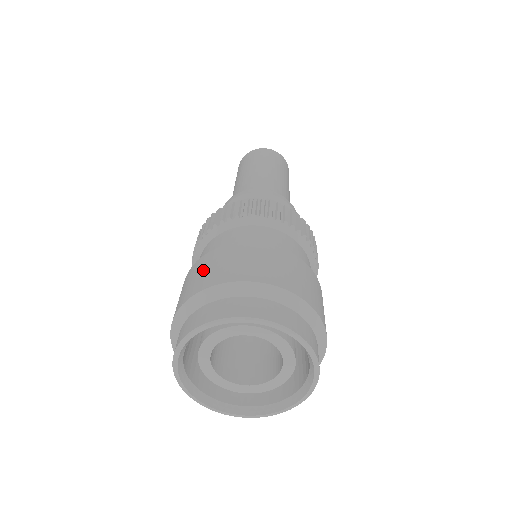
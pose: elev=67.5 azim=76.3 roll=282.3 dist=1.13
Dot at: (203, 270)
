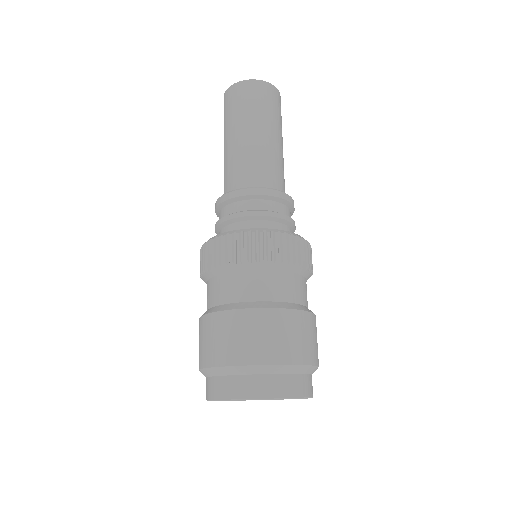
Dot at: (204, 340)
